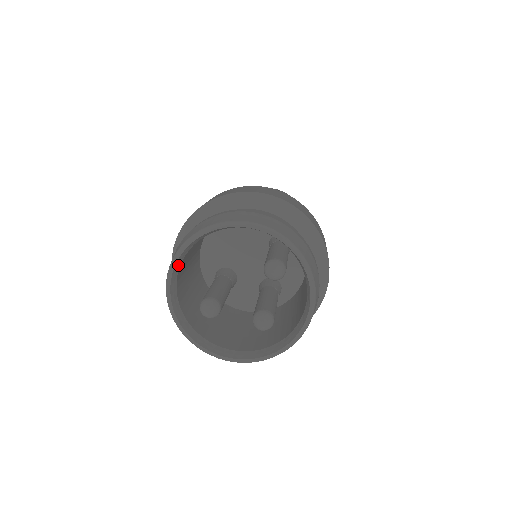
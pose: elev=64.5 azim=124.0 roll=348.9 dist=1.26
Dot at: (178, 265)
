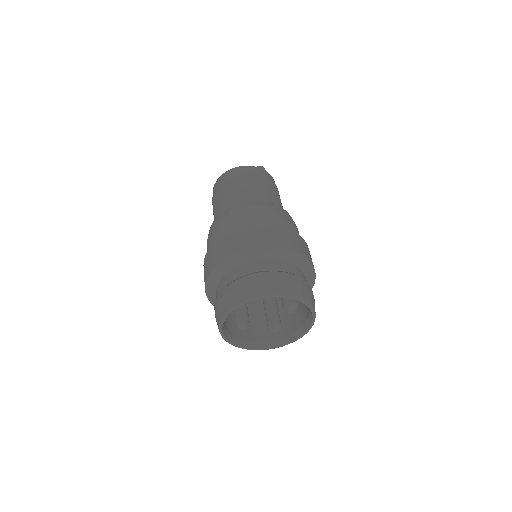
Dot at: occluded
